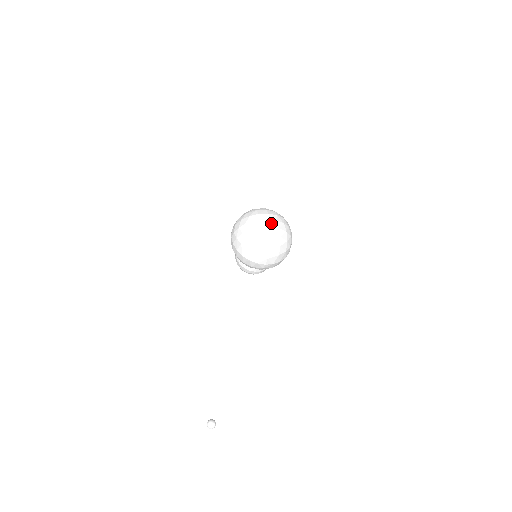
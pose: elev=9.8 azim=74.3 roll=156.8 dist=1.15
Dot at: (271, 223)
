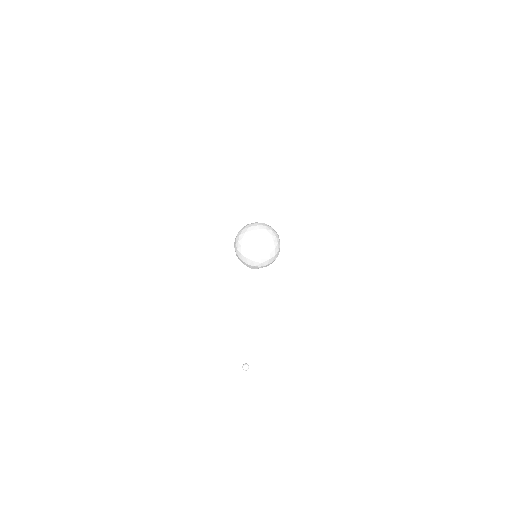
Dot at: (261, 237)
